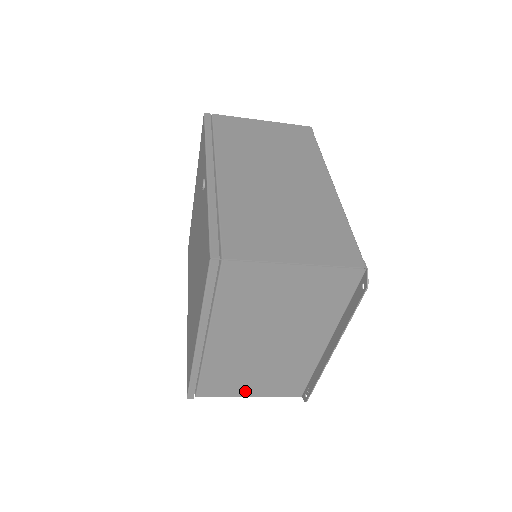
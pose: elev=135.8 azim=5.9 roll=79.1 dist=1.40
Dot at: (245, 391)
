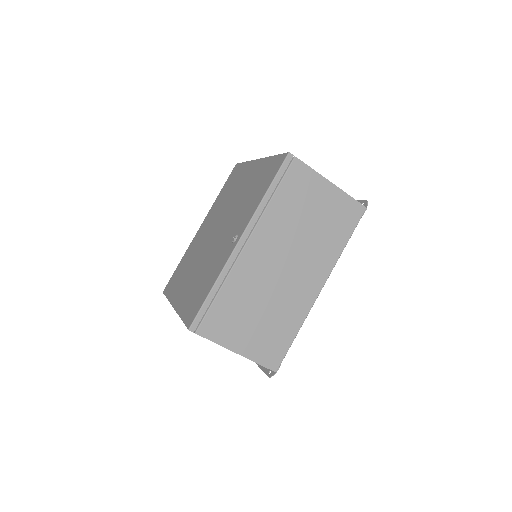
Dot at: occluded
